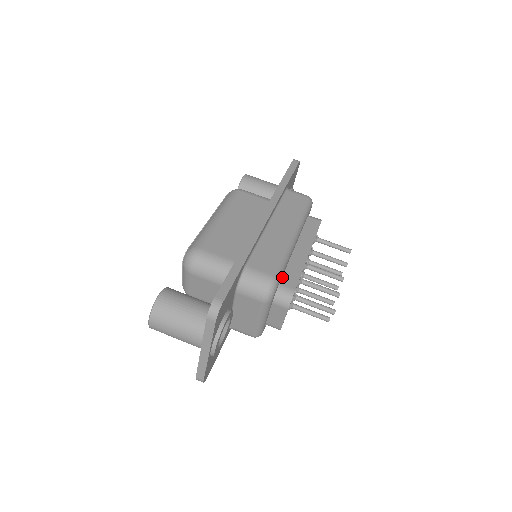
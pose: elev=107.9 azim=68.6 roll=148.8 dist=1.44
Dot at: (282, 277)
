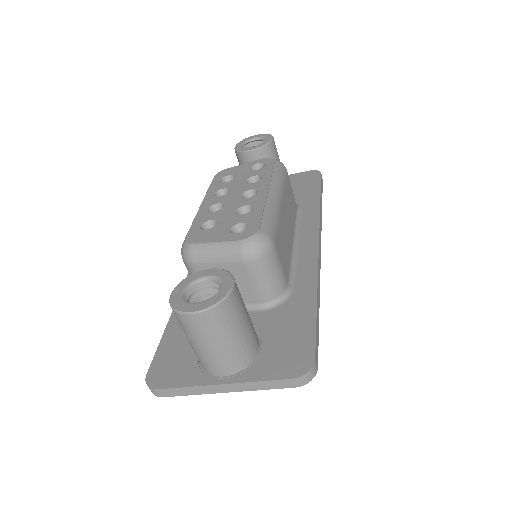
Dot at: occluded
